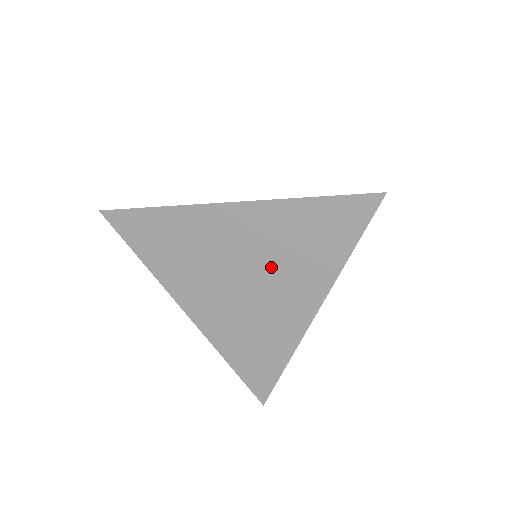
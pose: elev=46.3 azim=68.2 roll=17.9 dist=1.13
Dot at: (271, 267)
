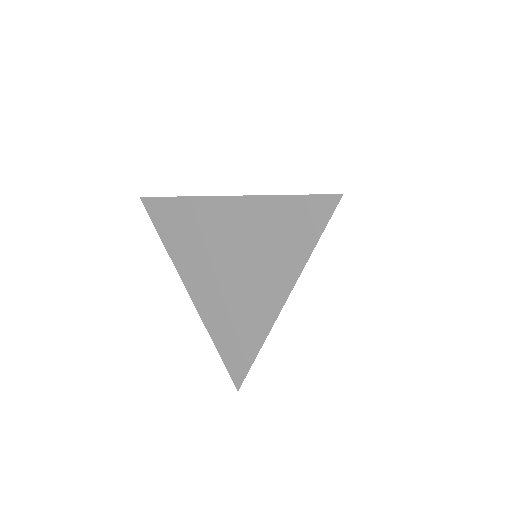
Dot at: (253, 255)
